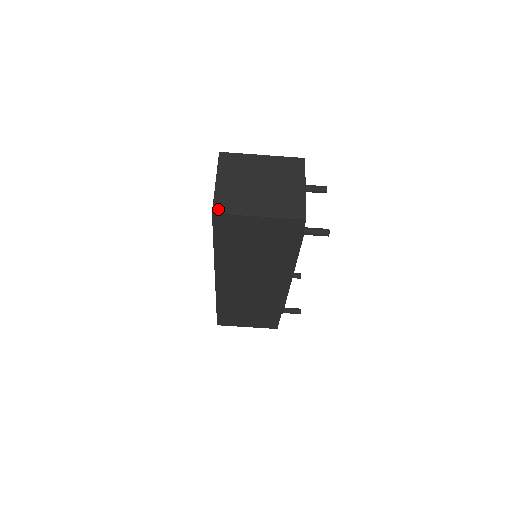
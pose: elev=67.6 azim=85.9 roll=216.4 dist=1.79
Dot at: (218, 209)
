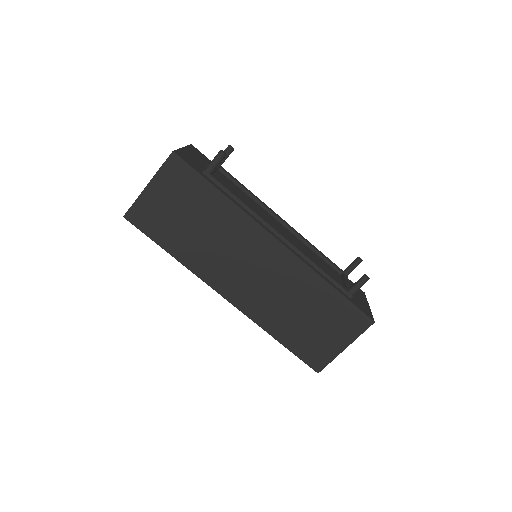
Dot at: (127, 212)
